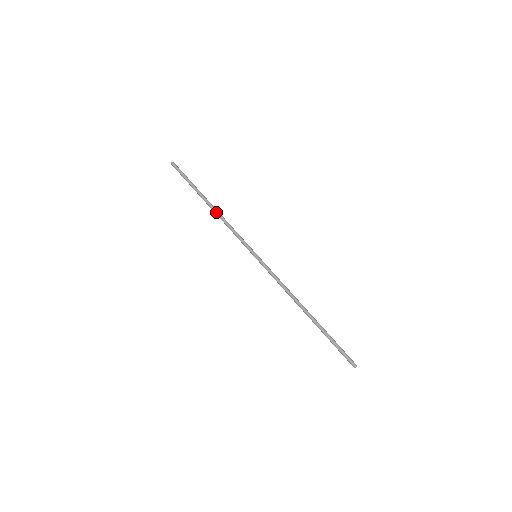
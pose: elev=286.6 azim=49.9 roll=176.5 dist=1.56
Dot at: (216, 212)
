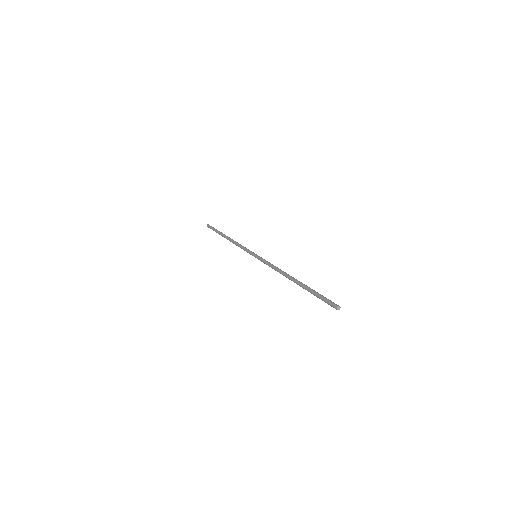
Dot at: (231, 239)
